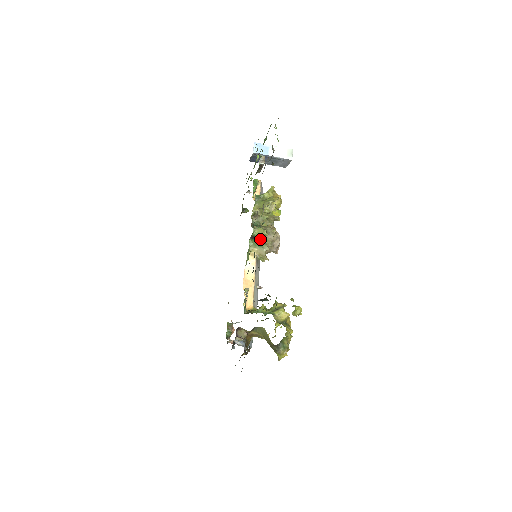
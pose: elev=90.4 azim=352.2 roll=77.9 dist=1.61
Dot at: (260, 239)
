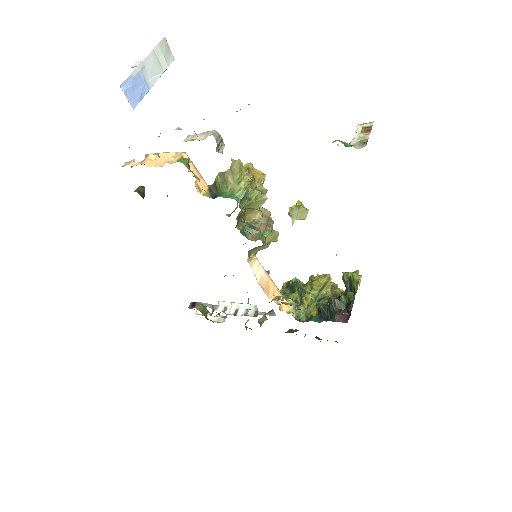
Dot at: occluded
